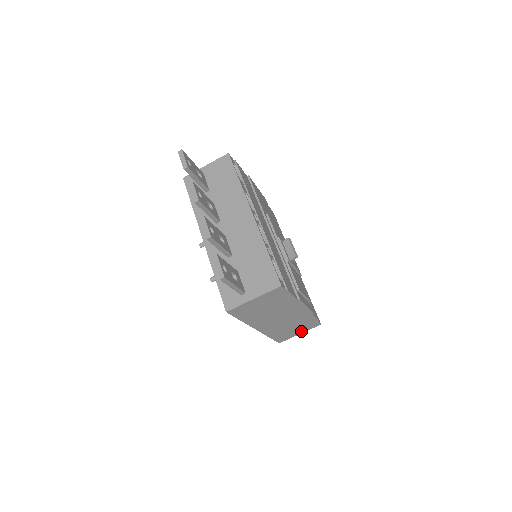
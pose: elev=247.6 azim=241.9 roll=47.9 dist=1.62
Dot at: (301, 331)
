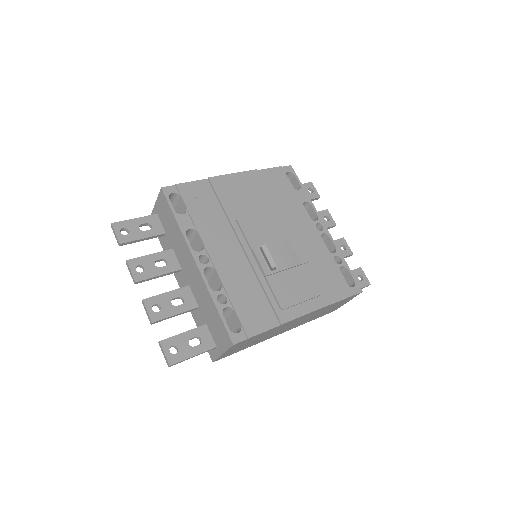
Dot at: (345, 302)
